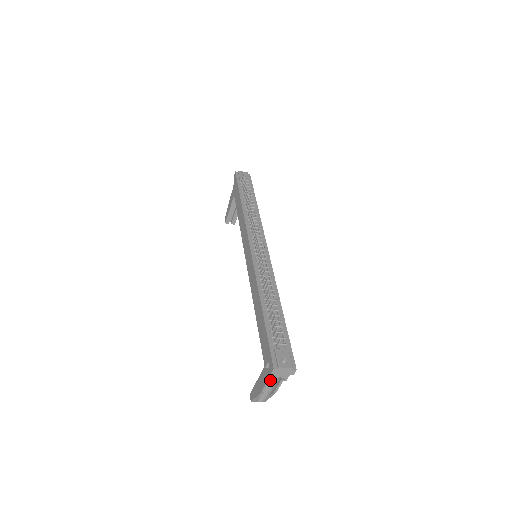
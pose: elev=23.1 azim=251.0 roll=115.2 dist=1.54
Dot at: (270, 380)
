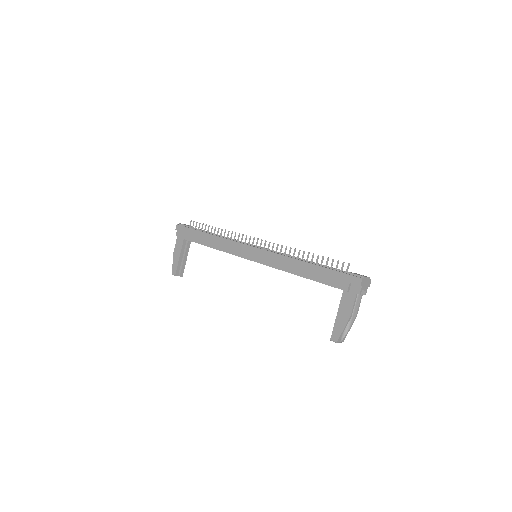
Dot at: occluded
